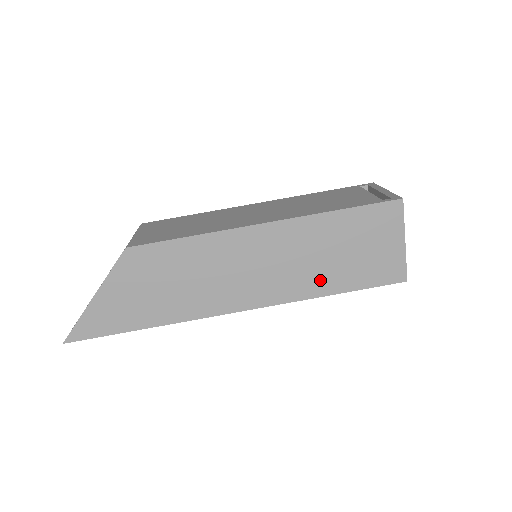
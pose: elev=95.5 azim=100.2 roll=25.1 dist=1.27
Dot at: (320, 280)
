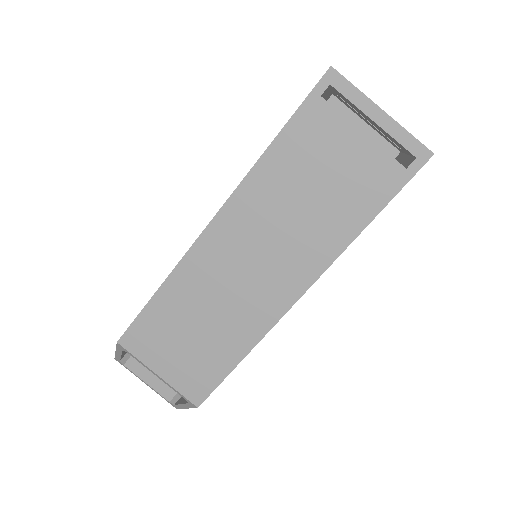
Dot at: occluded
